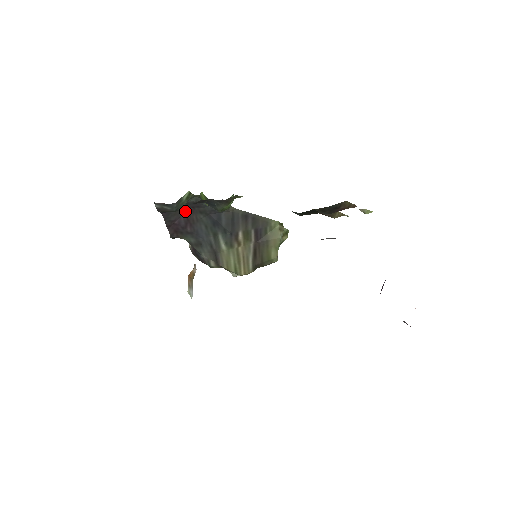
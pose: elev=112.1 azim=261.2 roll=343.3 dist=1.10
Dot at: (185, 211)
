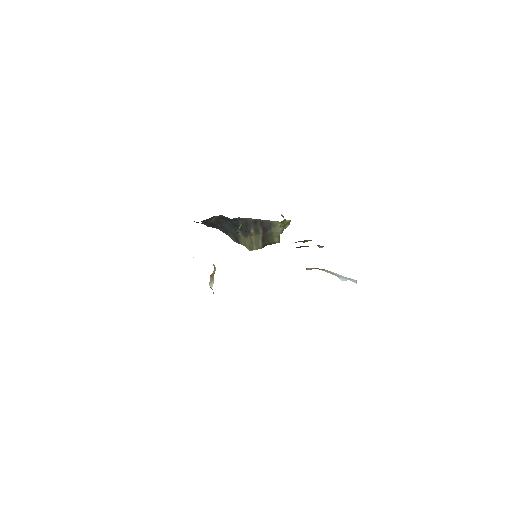
Dot at: (215, 218)
